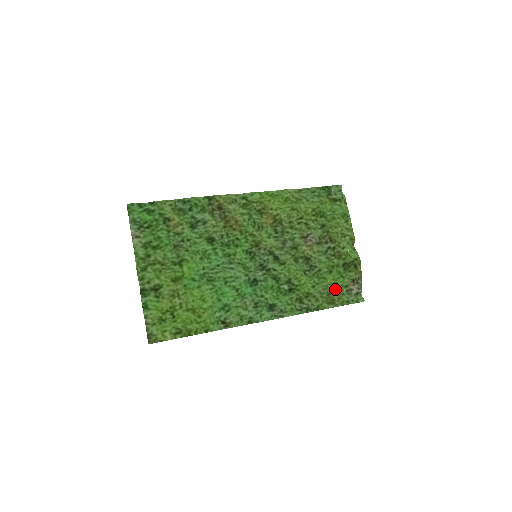
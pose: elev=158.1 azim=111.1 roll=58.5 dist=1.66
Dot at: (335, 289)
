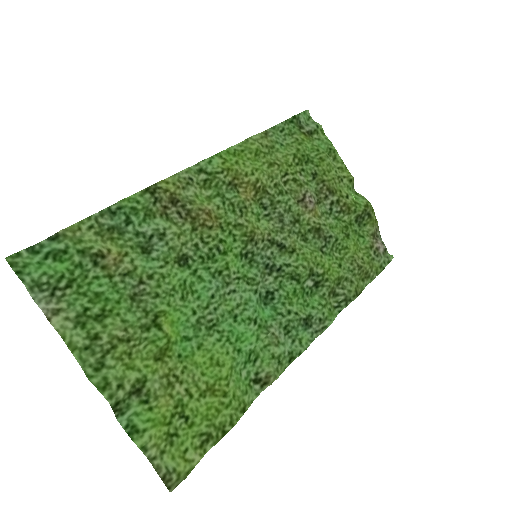
Dot at: (362, 257)
